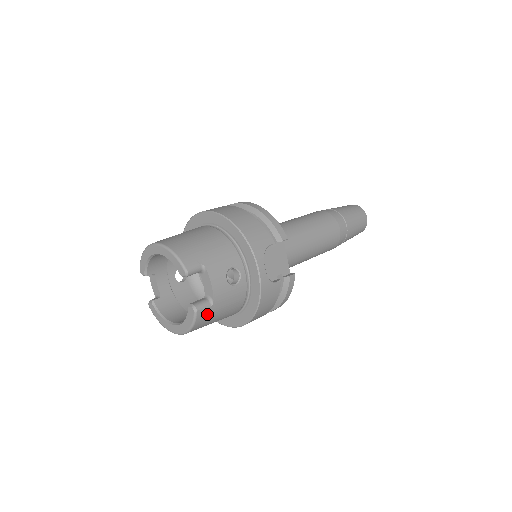
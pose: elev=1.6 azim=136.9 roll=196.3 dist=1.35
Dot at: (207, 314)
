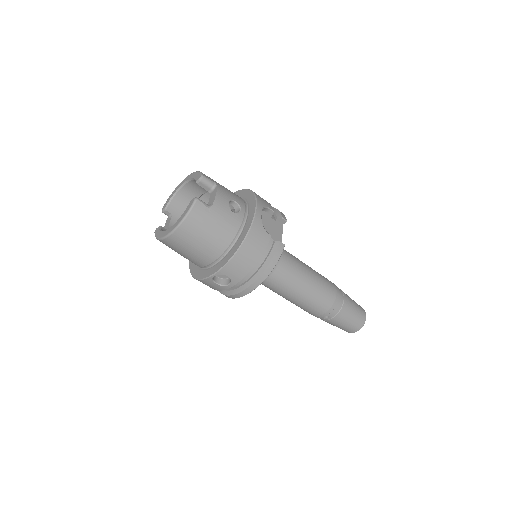
Dot at: (203, 213)
